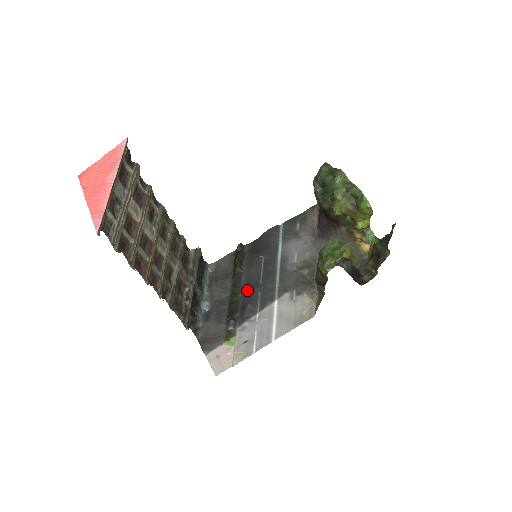
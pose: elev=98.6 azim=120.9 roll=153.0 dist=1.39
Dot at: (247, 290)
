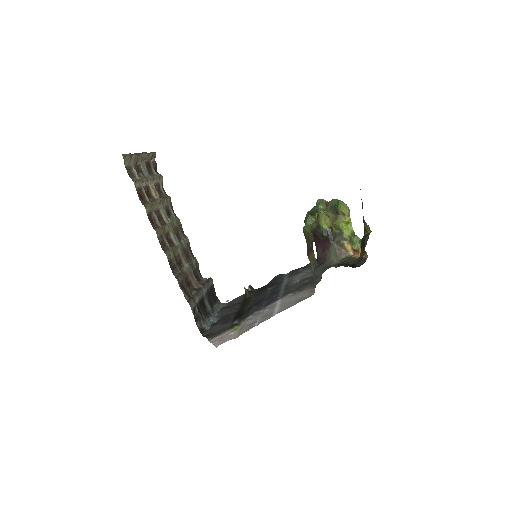
Dot at: (254, 304)
